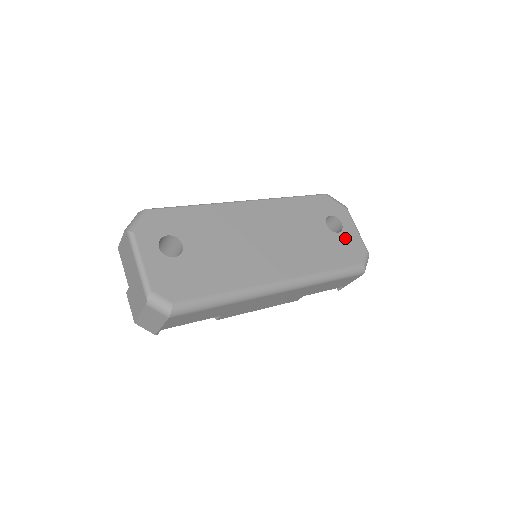
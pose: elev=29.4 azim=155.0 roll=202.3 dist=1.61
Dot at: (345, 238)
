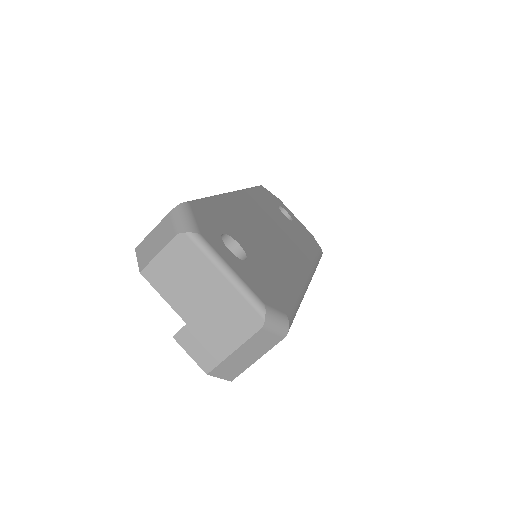
Dot at: (298, 226)
